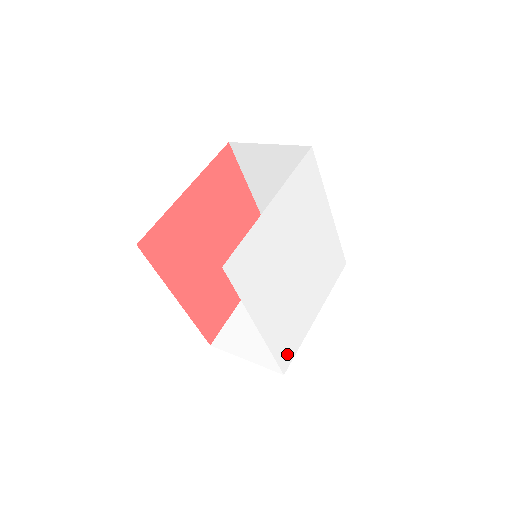
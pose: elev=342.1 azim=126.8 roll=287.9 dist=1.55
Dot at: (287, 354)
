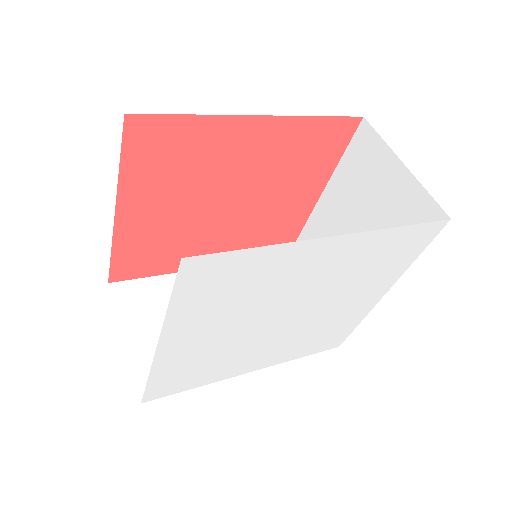
Dot at: (333, 341)
